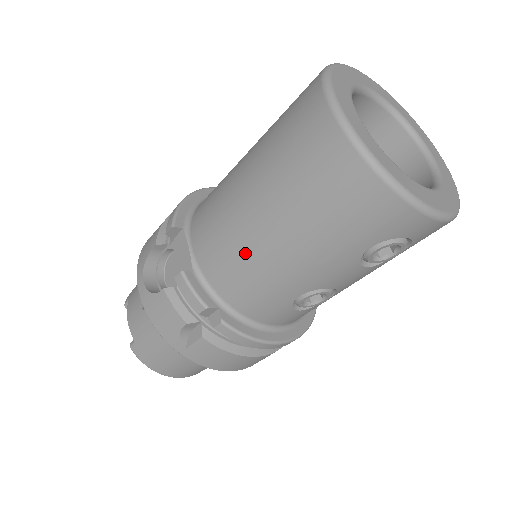
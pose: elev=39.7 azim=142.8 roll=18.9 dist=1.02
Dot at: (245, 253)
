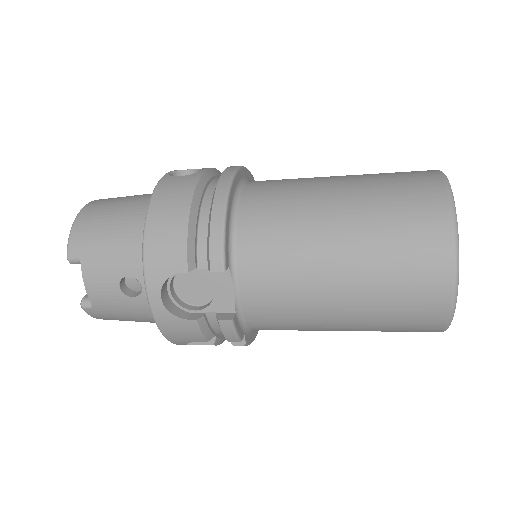
Dot at: (302, 321)
